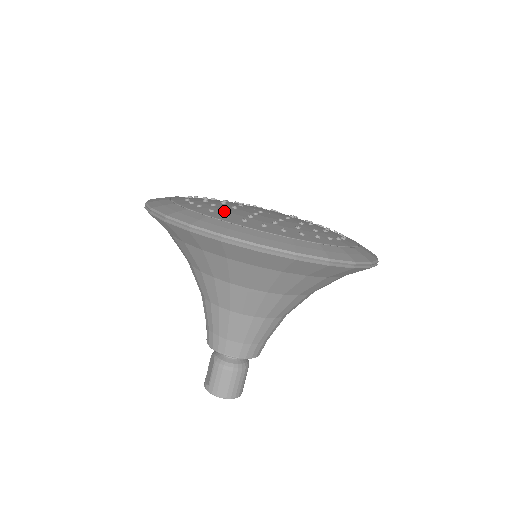
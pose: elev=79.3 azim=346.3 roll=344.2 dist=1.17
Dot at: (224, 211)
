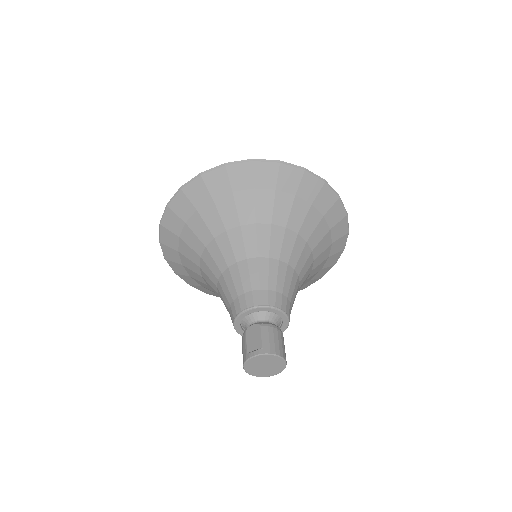
Dot at: occluded
